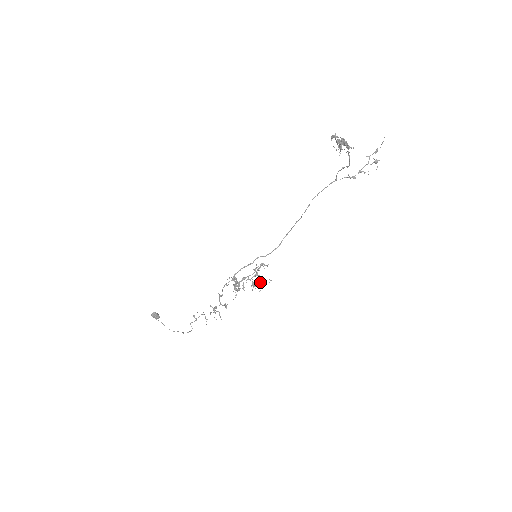
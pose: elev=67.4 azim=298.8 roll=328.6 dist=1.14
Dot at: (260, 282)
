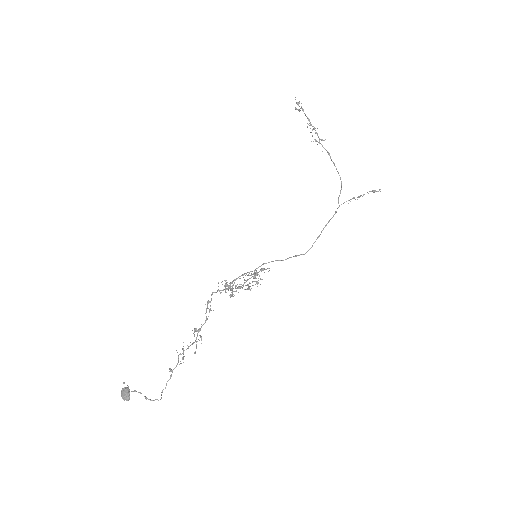
Dot at: (255, 274)
